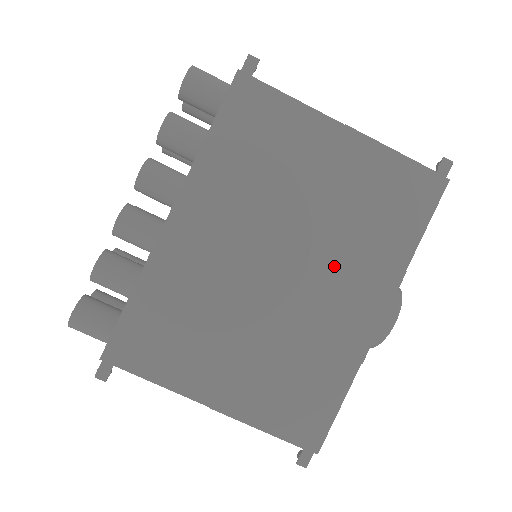
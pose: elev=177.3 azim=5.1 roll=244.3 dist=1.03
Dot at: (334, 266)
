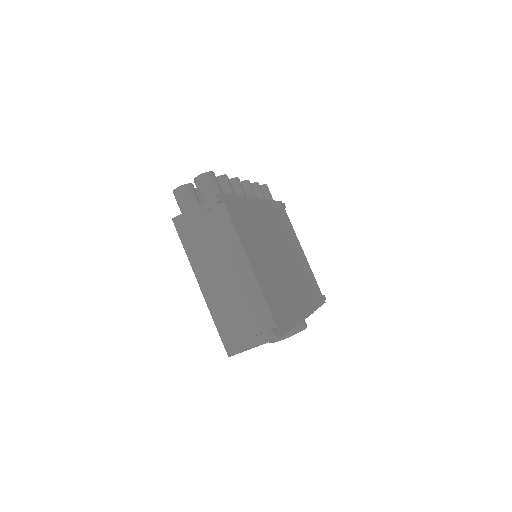
Dot at: (296, 280)
